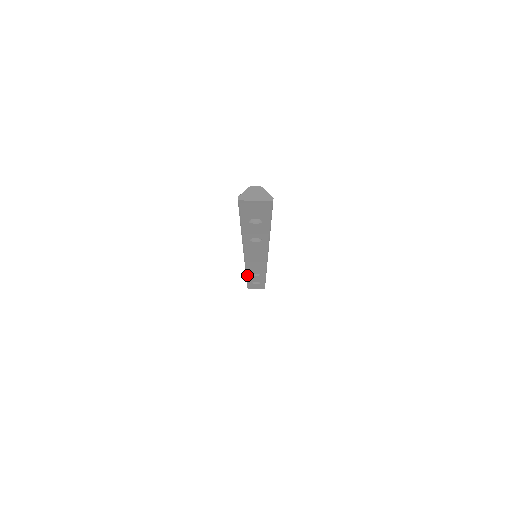
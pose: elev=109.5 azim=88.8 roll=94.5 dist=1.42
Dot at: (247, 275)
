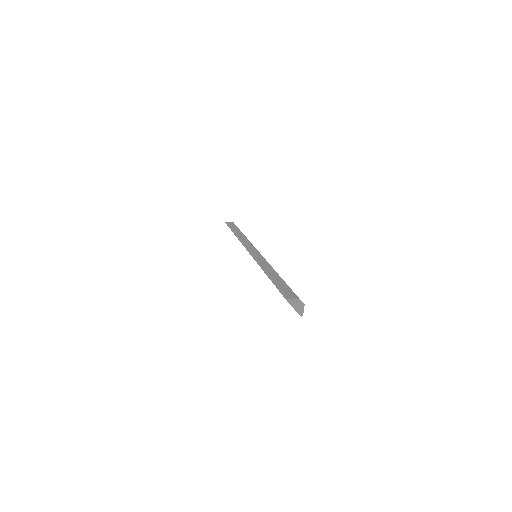
Dot at: occluded
